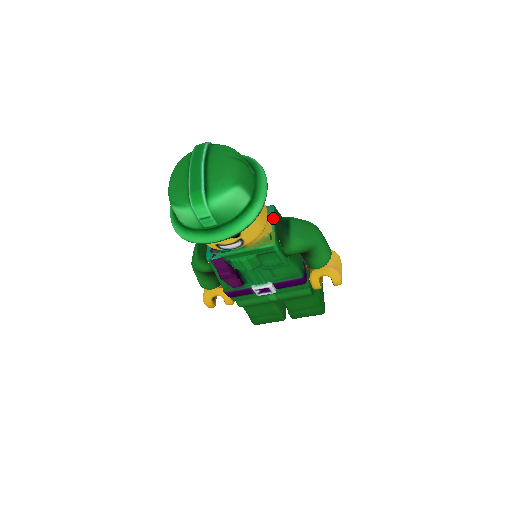
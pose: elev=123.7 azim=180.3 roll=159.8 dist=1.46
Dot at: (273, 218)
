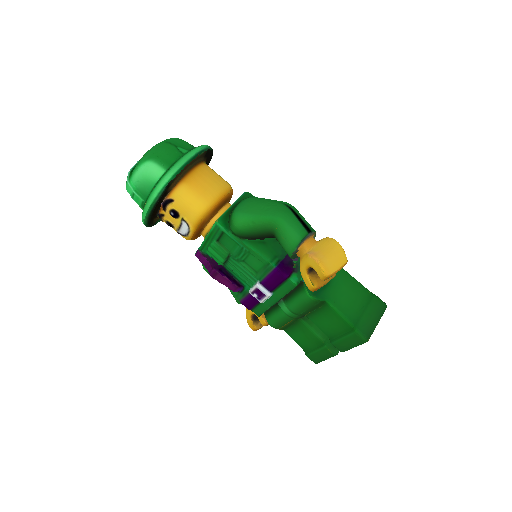
Dot at: (235, 201)
